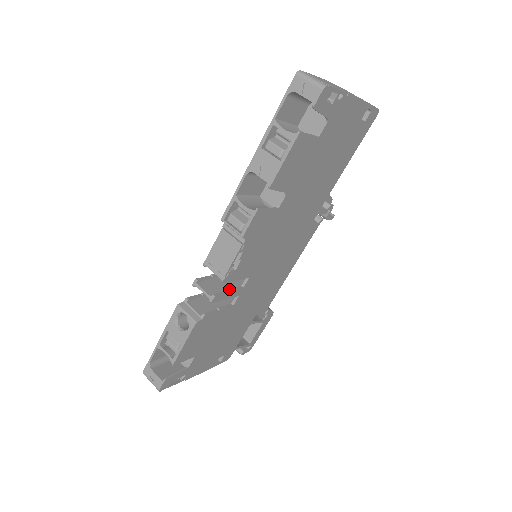
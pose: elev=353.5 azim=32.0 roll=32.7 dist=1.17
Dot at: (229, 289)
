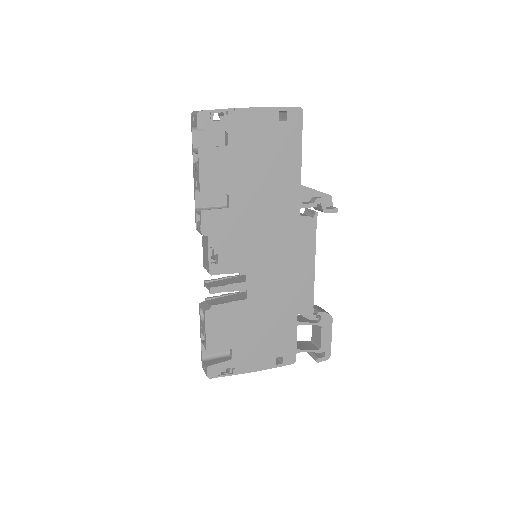
Dot at: (229, 283)
